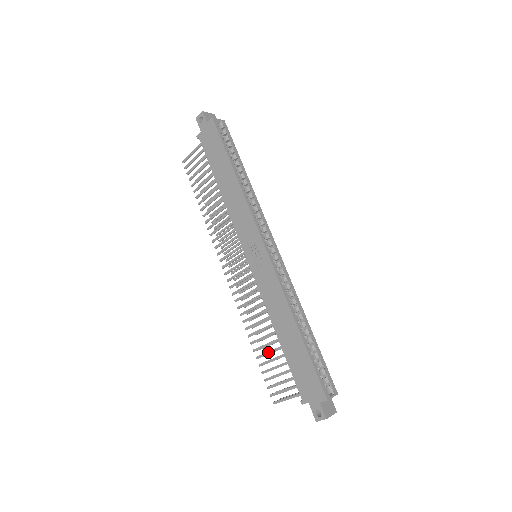
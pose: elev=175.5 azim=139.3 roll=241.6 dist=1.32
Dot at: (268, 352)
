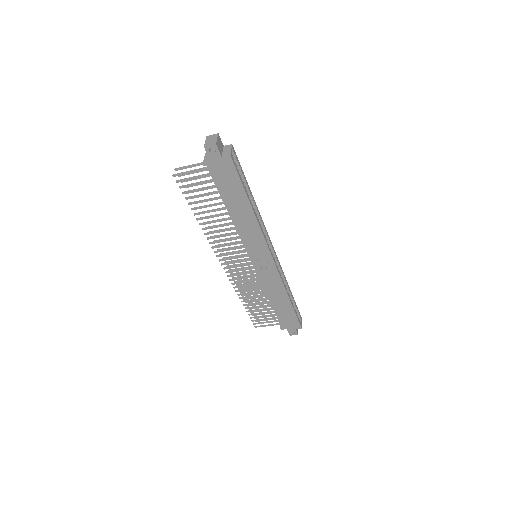
Dot at: (257, 307)
